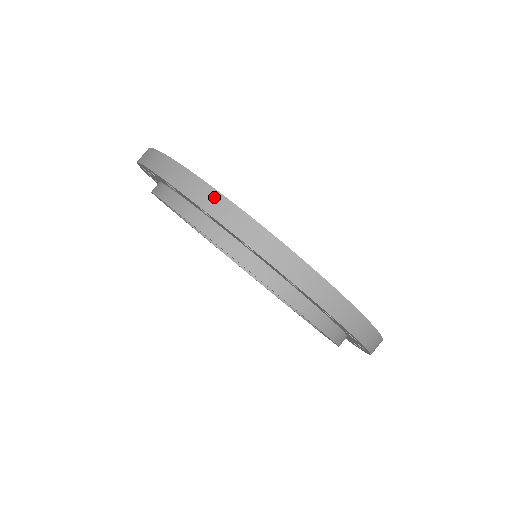
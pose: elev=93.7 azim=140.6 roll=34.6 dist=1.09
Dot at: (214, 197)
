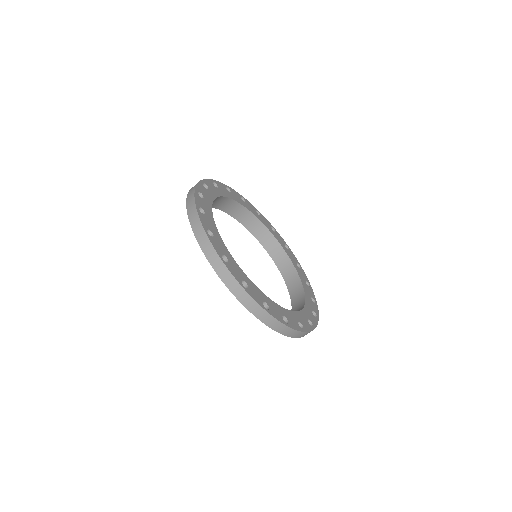
Dot at: (287, 329)
